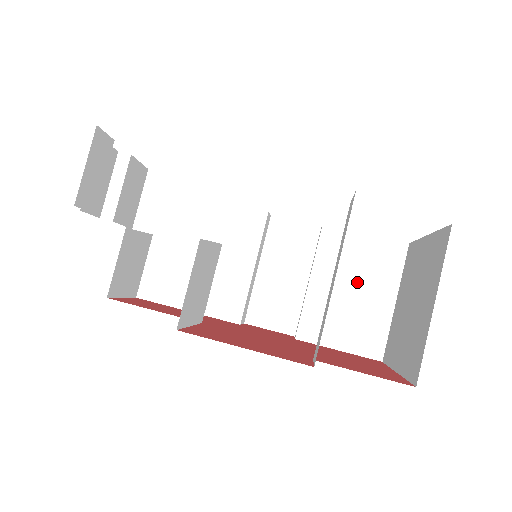
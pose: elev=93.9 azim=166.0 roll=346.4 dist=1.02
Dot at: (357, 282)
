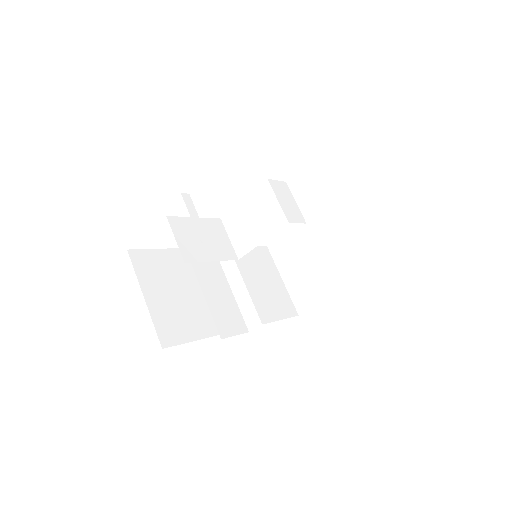
Dot at: (263, 276)
